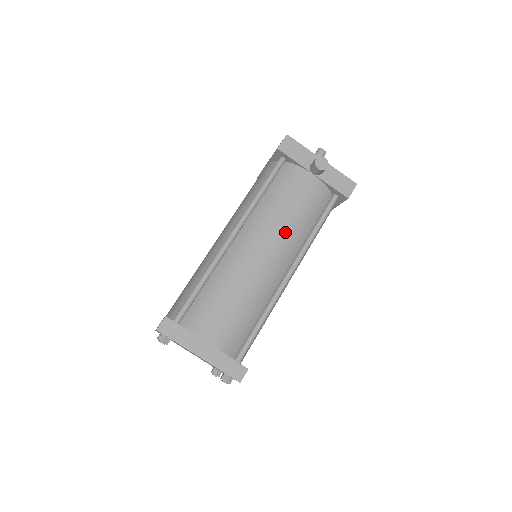
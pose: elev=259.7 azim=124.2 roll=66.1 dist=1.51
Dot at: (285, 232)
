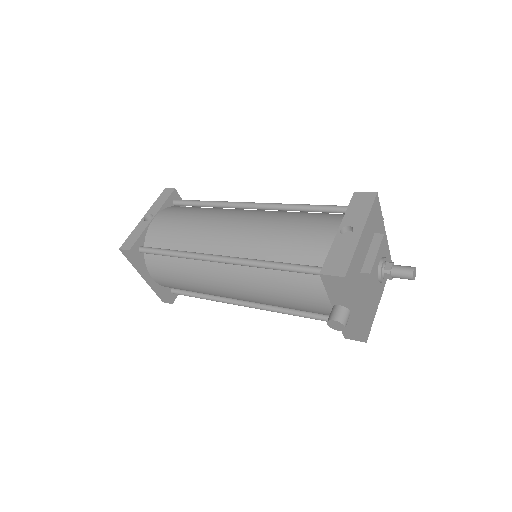
Dot at: (263, 300)
